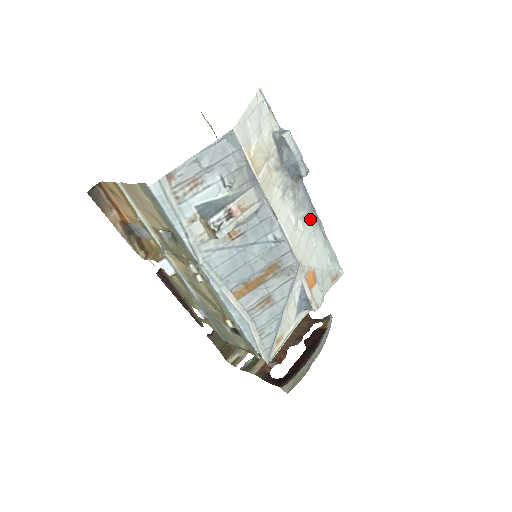
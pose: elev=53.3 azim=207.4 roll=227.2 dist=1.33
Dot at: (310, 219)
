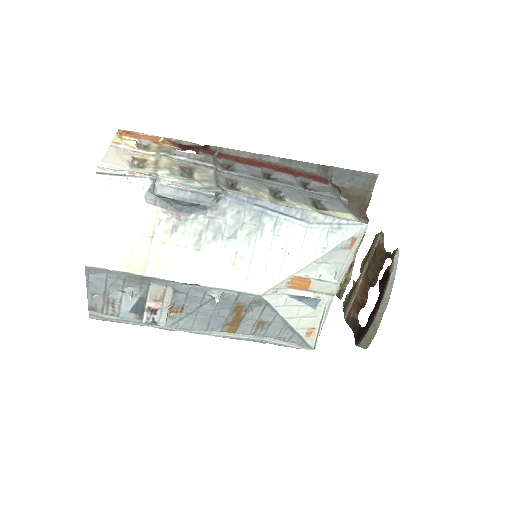
Dot at: (262, 227)
